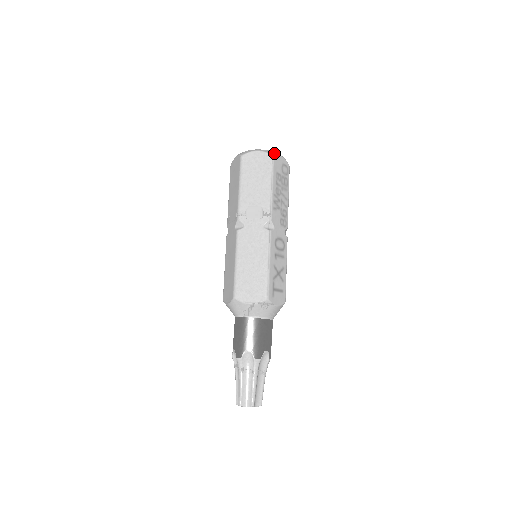
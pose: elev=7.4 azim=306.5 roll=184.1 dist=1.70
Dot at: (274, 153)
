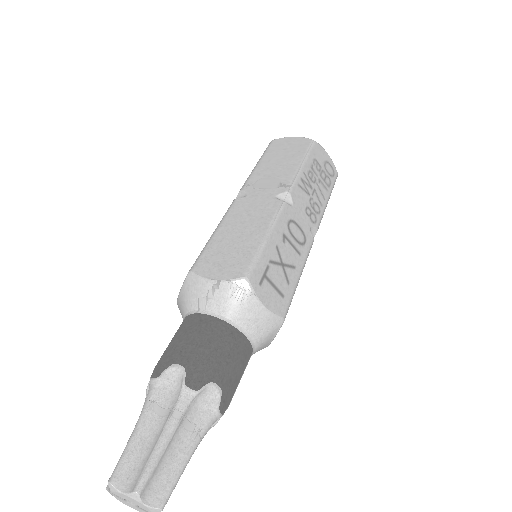
Dot at: occluded
